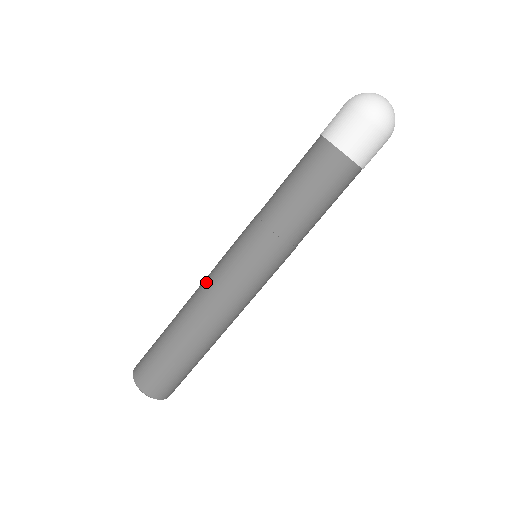
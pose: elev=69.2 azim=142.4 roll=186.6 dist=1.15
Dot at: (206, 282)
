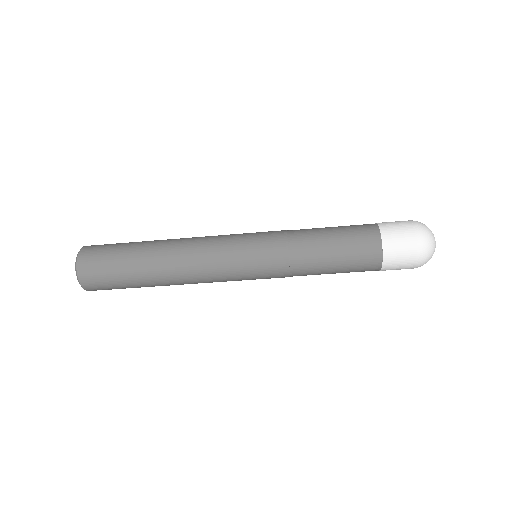
Dot at: (205, 253)
